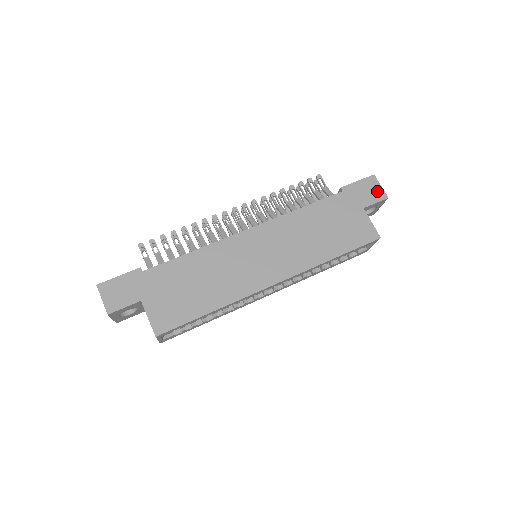
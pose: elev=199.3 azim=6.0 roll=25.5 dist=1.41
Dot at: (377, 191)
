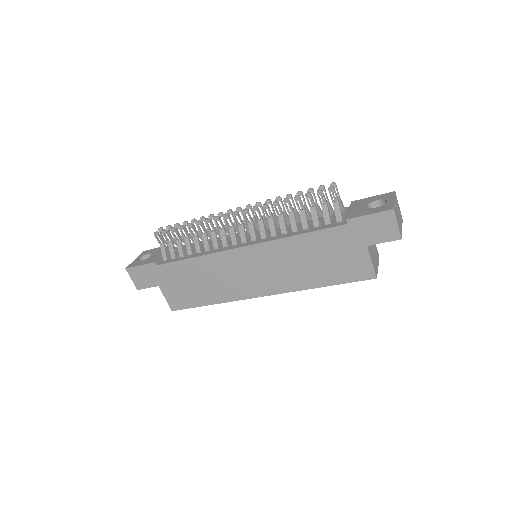
Dot at: (390, 230)
